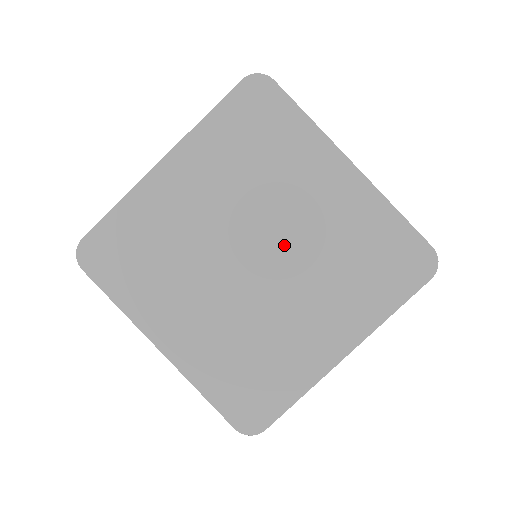
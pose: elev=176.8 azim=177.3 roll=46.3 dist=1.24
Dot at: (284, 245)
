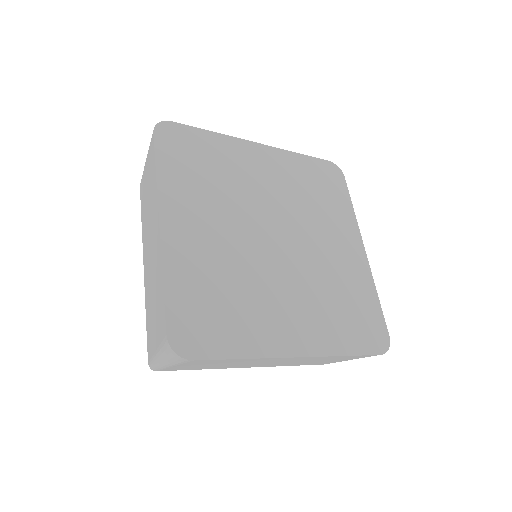
Dot at: (301, 249)
